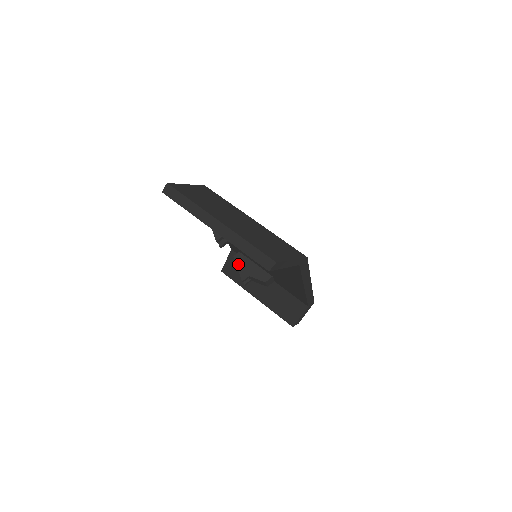
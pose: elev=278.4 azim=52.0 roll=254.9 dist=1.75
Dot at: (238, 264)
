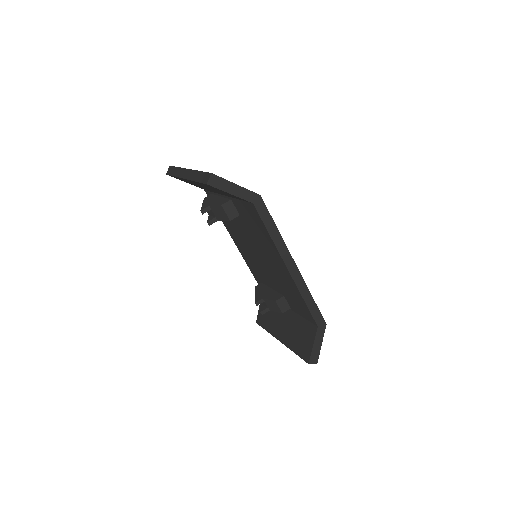
Dot at: (257, 291)
